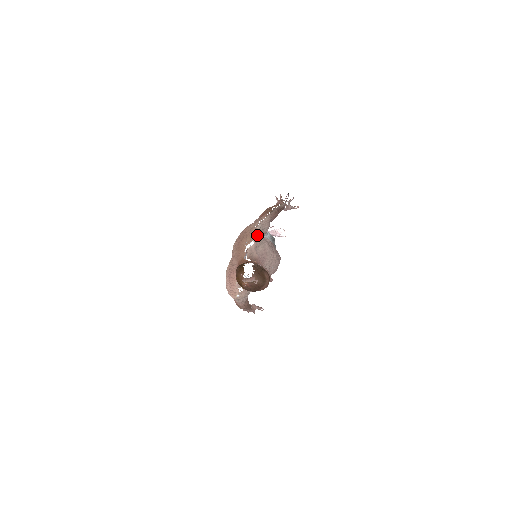
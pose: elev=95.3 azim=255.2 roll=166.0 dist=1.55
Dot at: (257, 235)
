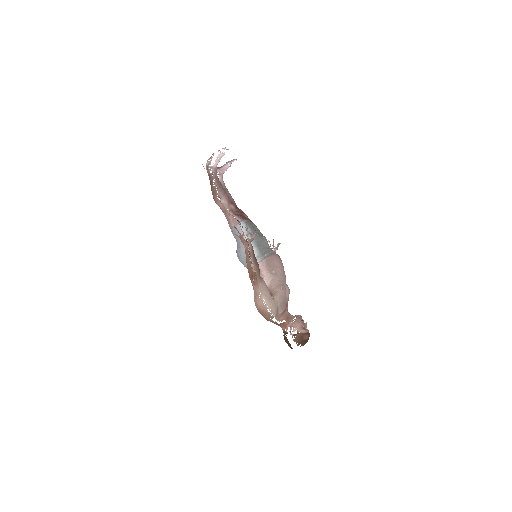
Dot at: (272, 312)
